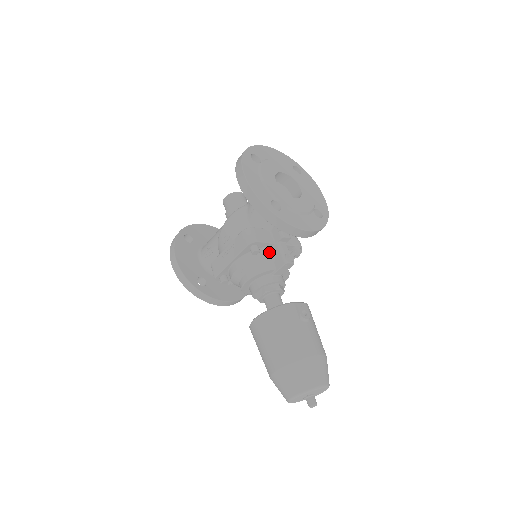
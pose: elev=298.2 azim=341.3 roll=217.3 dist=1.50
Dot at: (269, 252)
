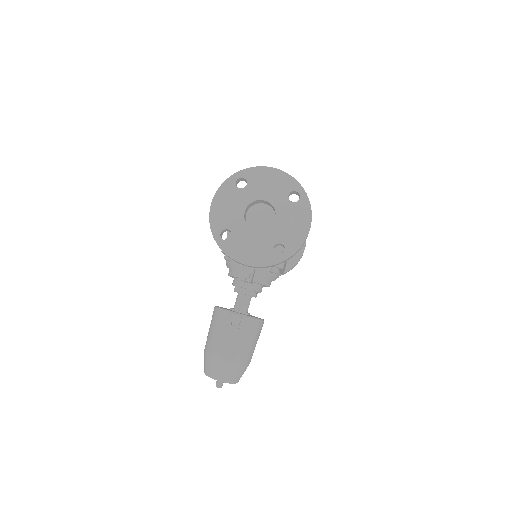
Dot at: occluded
